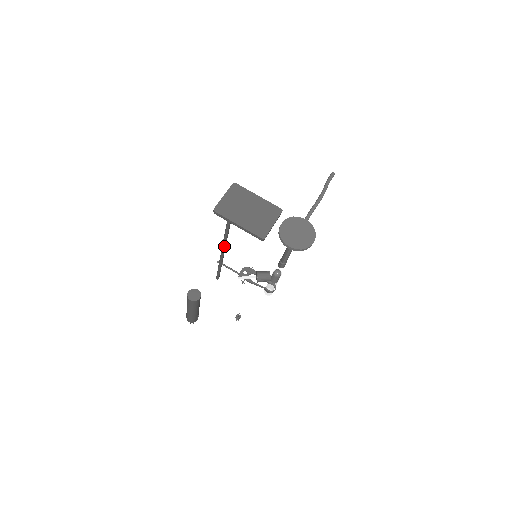
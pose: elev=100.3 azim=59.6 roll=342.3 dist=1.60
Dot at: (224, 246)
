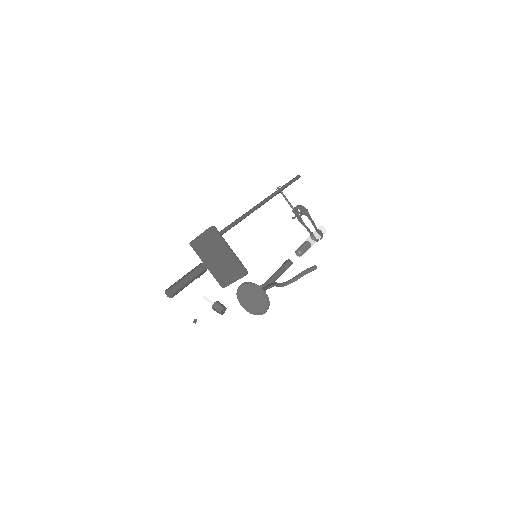
Dot at: (257, 208)
